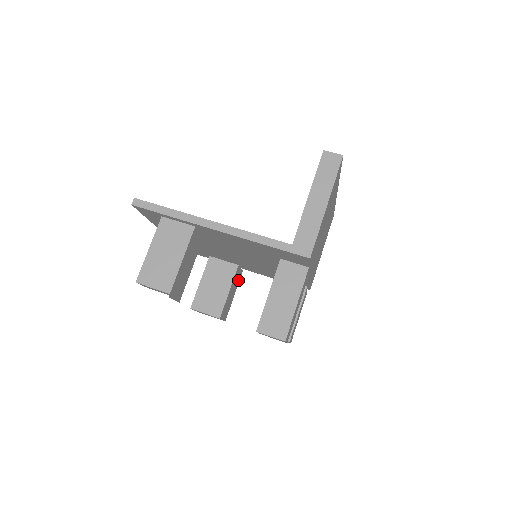
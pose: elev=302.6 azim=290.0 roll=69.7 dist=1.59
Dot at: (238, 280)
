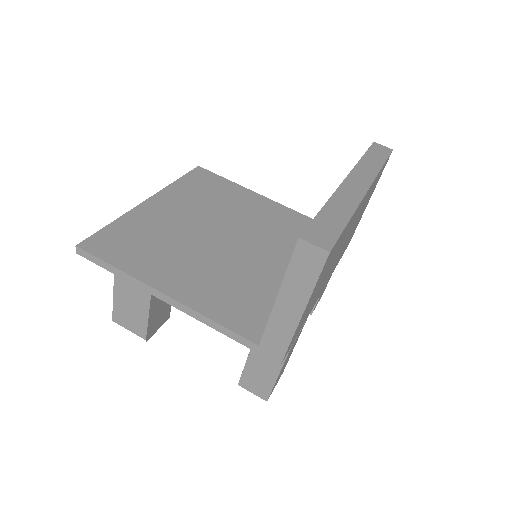
Dot at: occluded
